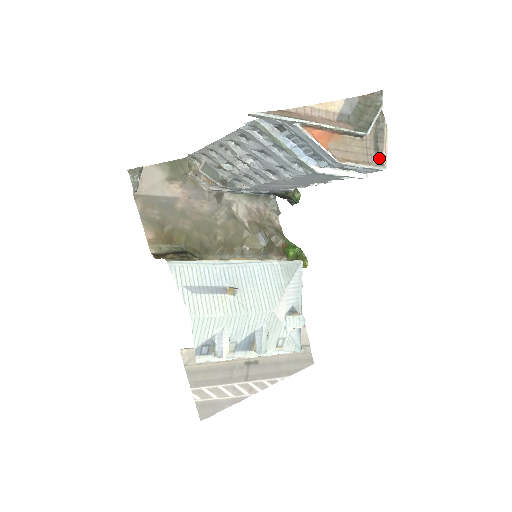
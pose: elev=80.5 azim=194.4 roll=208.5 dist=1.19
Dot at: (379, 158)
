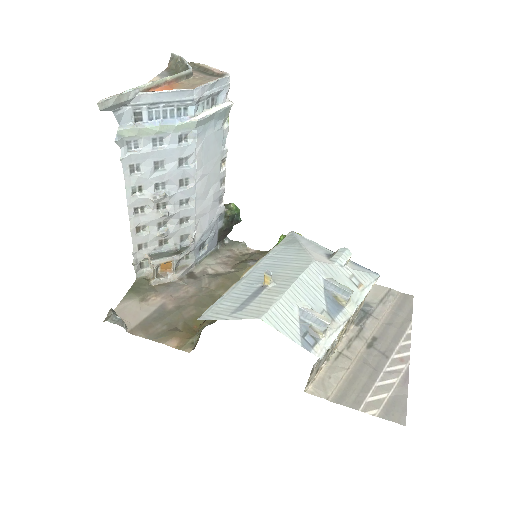
Dot at: (218, 76)
